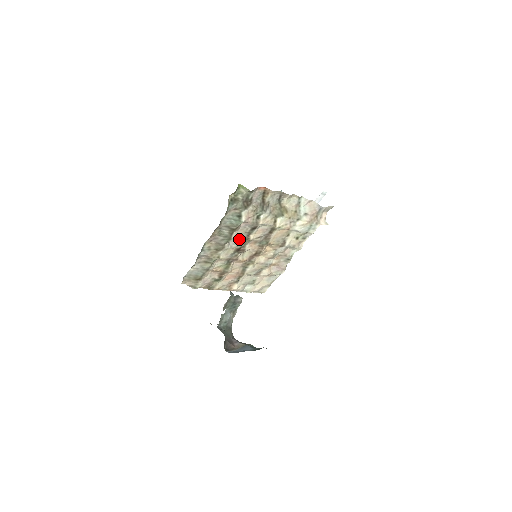
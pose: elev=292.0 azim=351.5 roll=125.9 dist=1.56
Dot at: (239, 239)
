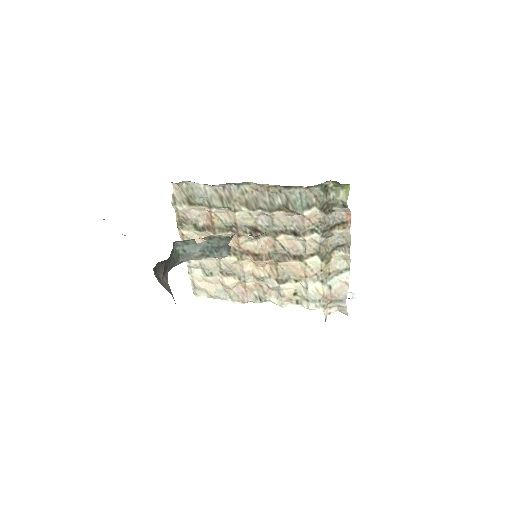
Dot at: (272, 223)
